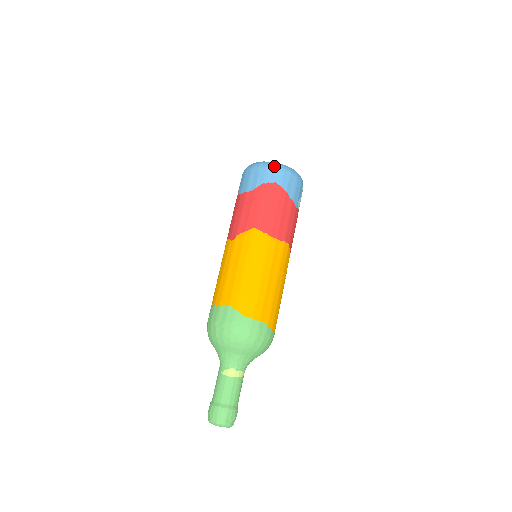
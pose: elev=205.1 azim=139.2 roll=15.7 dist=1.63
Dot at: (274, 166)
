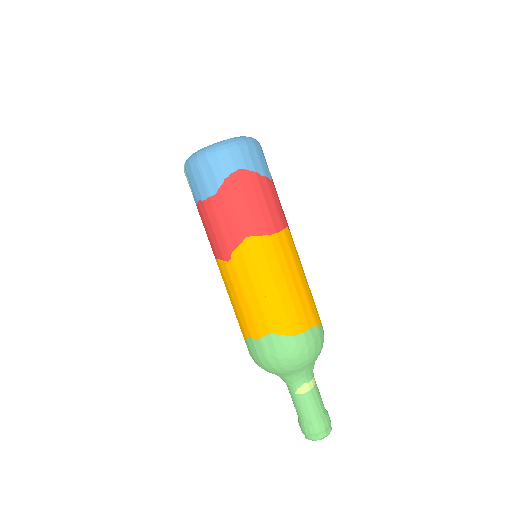
Dot at: (225, 149)
